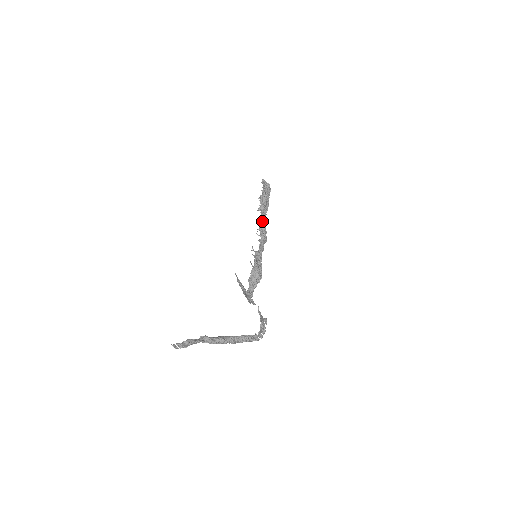
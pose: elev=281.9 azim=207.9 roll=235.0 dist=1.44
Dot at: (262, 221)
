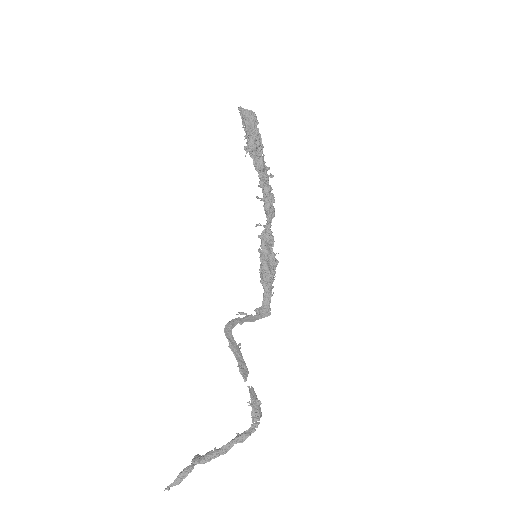
Dot at: (259, 176)
